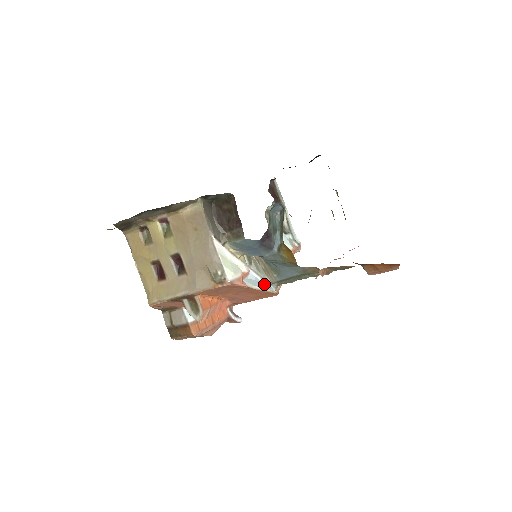
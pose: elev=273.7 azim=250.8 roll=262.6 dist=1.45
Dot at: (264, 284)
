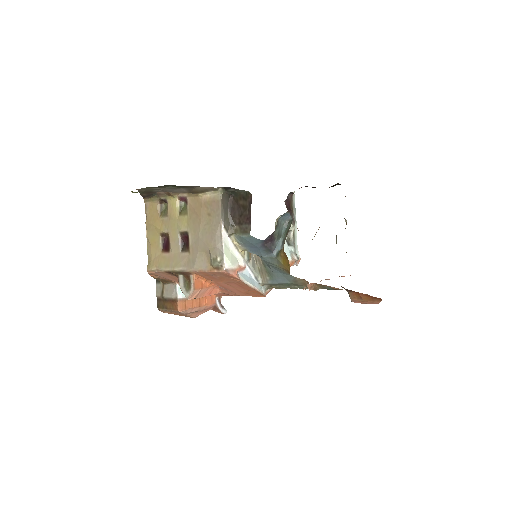
Dot at: (256, 283)
